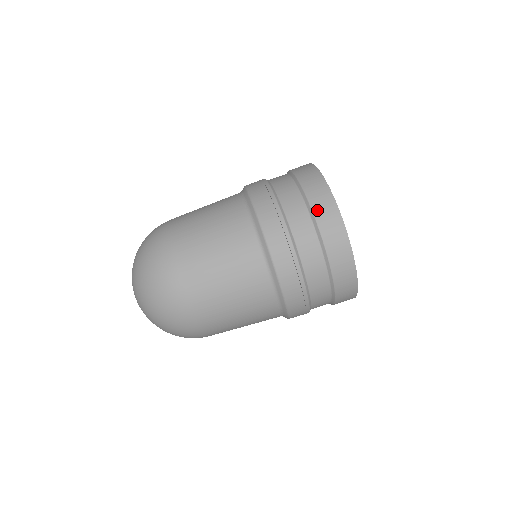
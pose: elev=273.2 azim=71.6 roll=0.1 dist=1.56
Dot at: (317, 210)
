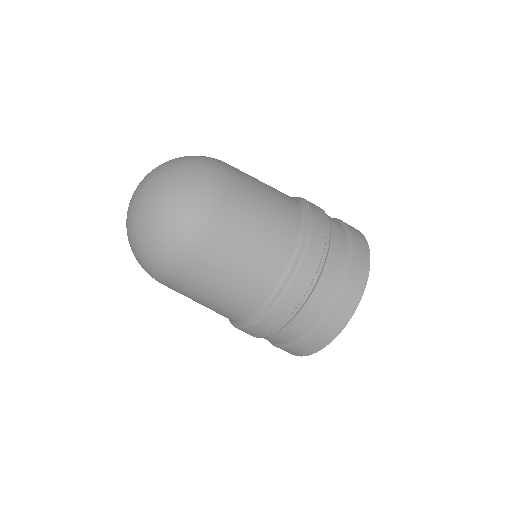
Dot at: (352, 271)
